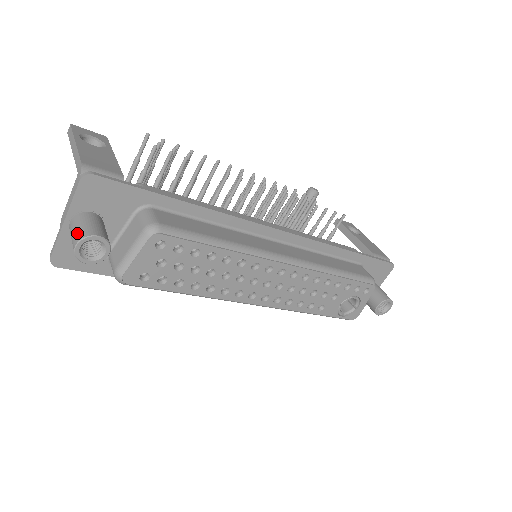
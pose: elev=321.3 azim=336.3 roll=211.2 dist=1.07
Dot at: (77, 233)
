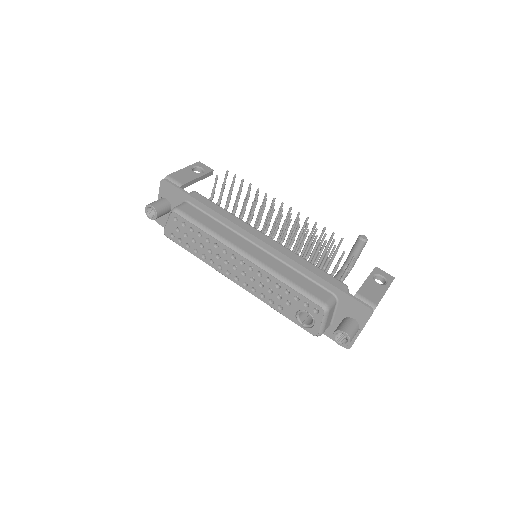
Dot at: occluded
